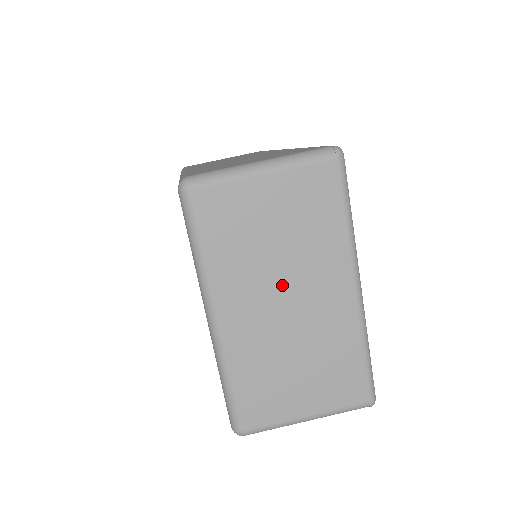
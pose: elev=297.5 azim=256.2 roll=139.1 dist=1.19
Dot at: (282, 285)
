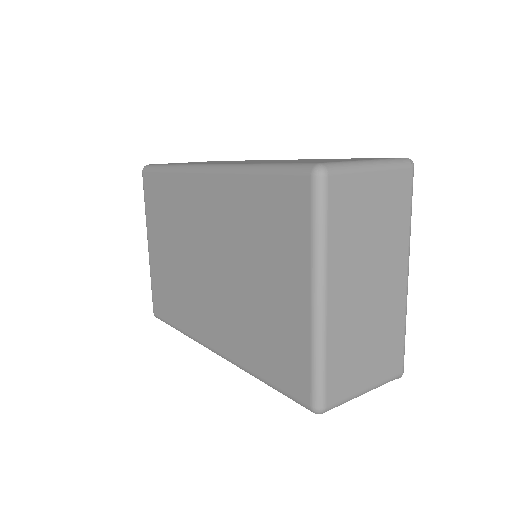
Dot at: (369, 269)
